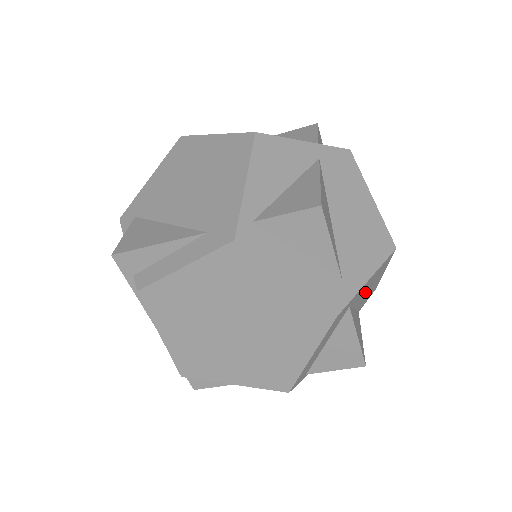
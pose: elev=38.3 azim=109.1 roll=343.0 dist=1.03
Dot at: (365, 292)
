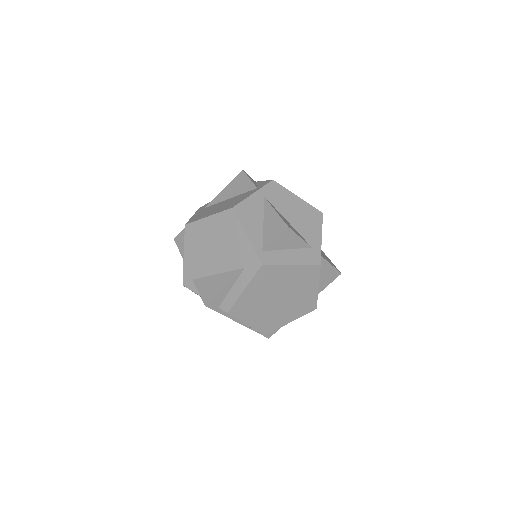
Dot at: occluded
